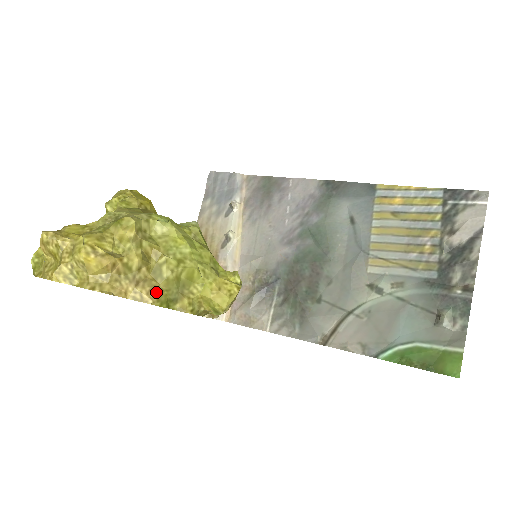
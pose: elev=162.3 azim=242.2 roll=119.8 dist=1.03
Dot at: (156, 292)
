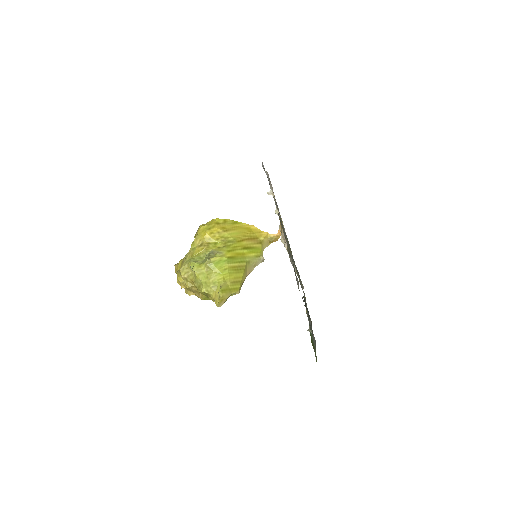
Dot at: (200, 296)
